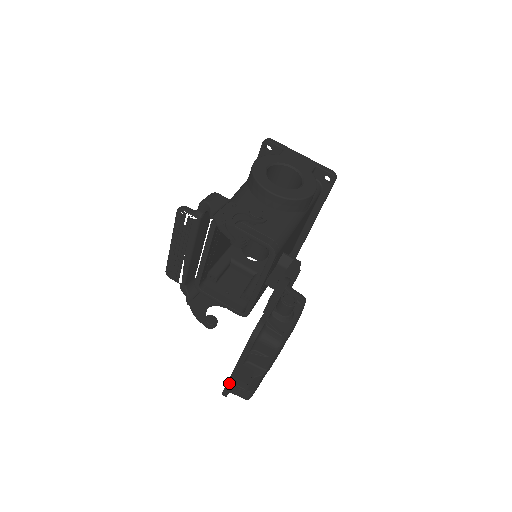
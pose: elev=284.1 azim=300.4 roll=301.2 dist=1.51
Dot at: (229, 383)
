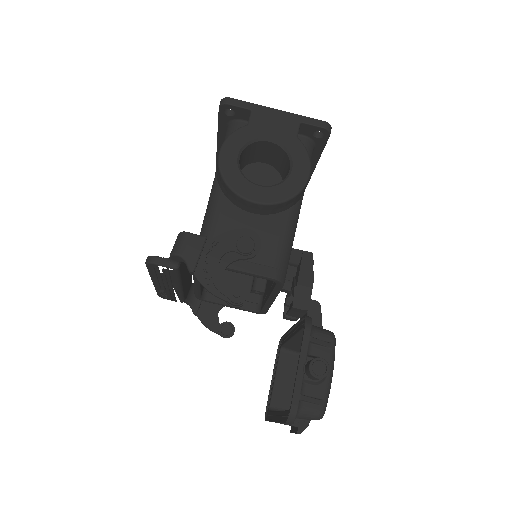
Dot at: occluded
